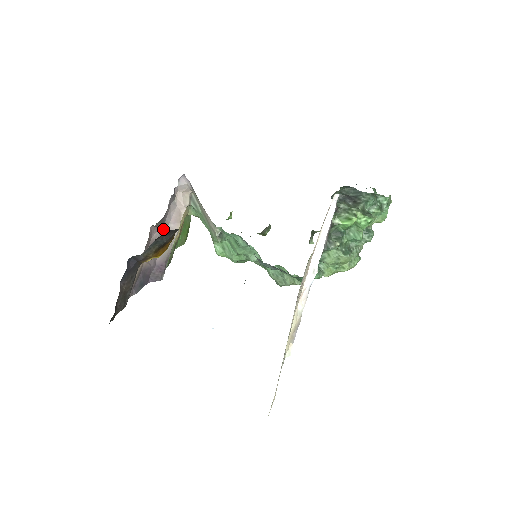
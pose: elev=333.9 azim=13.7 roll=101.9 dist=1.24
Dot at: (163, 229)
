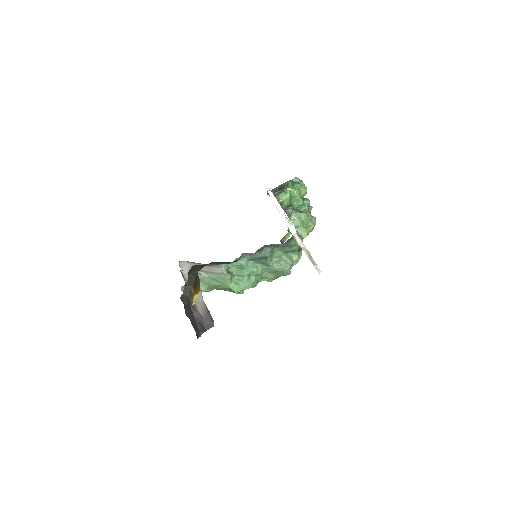
Dot at: occluded
